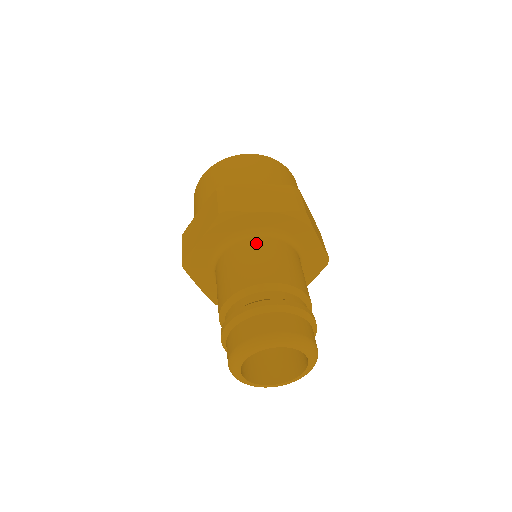
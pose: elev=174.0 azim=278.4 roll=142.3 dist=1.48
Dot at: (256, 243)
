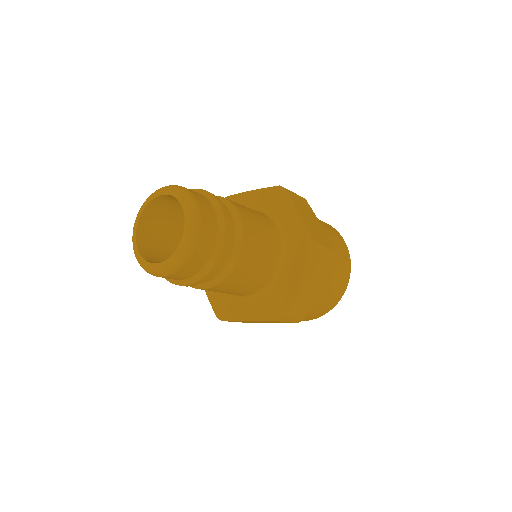
Dot at: occluded
